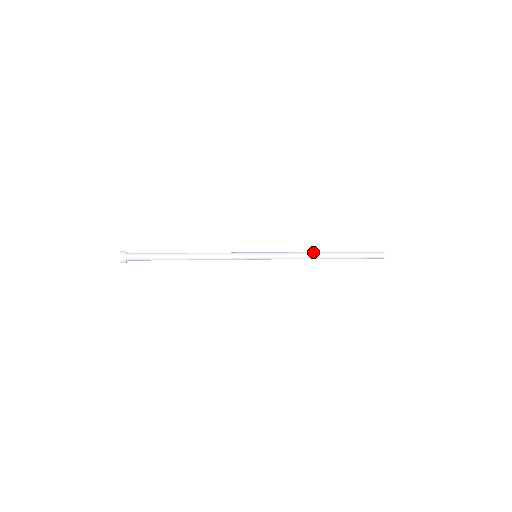
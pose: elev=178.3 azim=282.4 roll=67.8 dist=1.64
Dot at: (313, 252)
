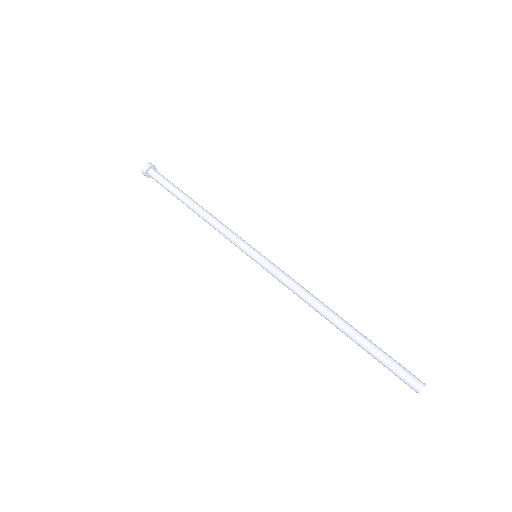
Dot at: (316, 308)
